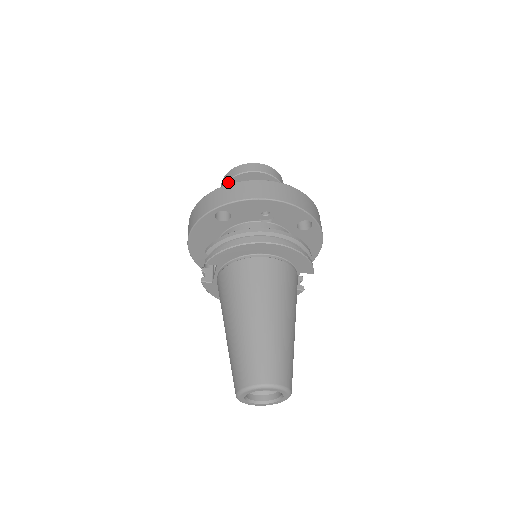
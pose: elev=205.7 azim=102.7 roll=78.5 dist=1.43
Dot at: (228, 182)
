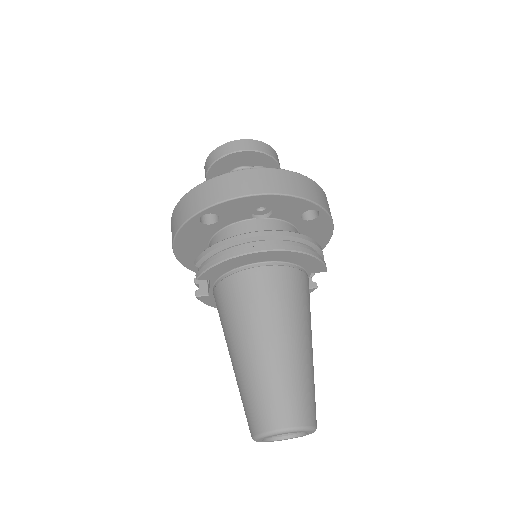
Dot at: (212, 167)
